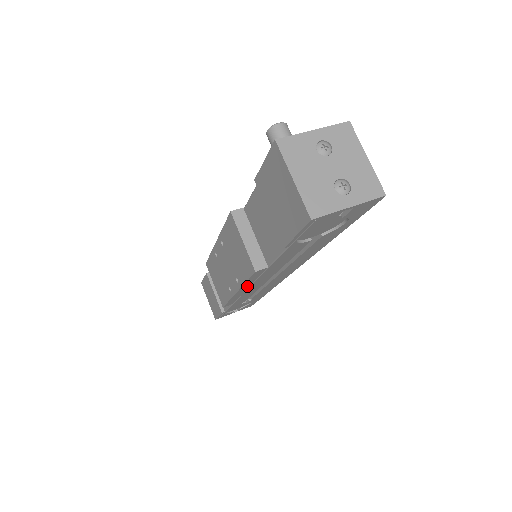
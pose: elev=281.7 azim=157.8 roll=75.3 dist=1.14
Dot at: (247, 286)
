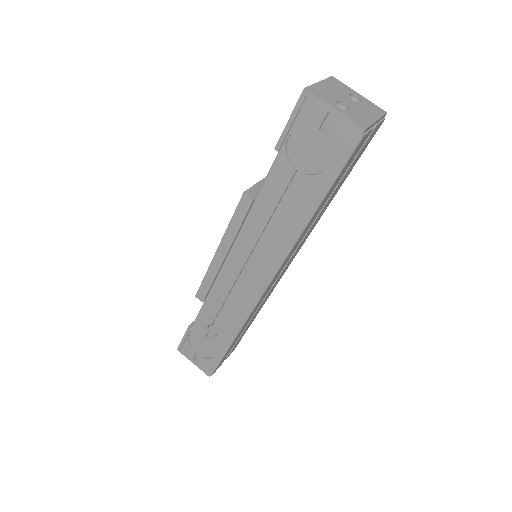
Dot at: (228, 245)
